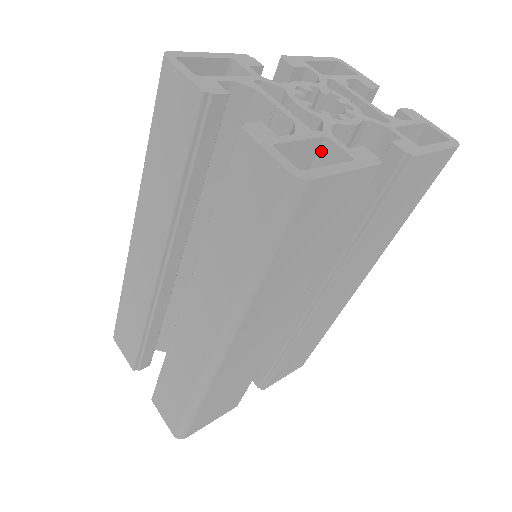
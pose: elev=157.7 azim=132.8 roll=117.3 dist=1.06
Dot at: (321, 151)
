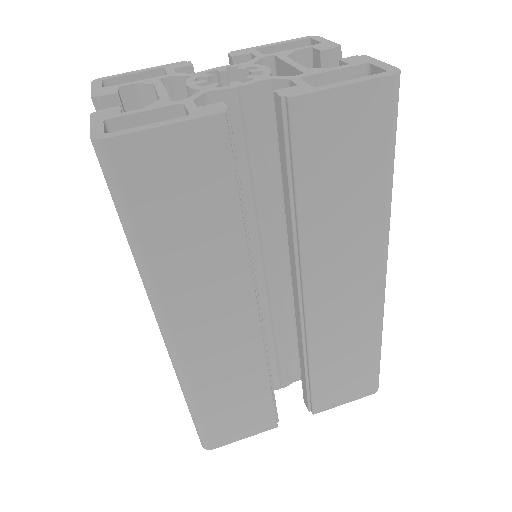
Dot at: occluded
